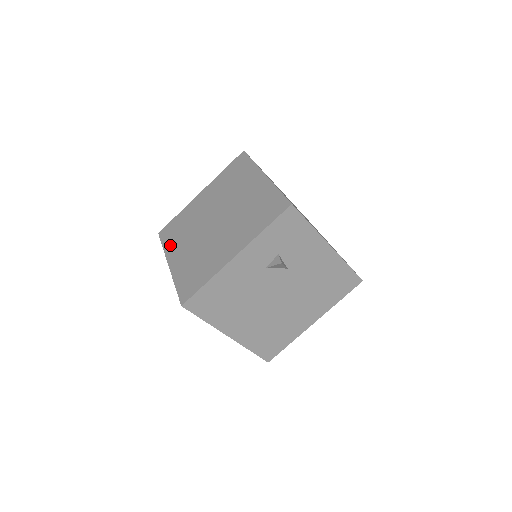
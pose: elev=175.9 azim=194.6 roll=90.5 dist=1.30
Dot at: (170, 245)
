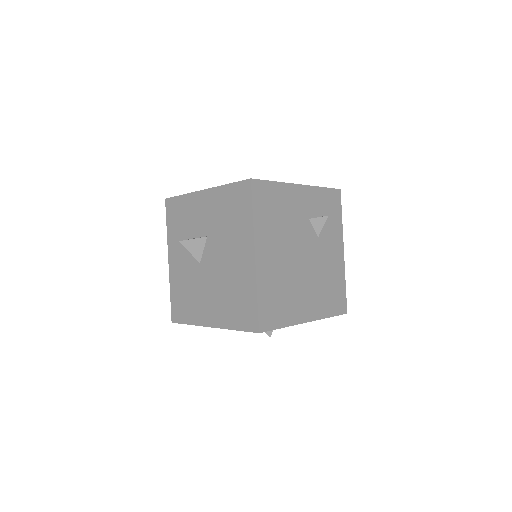
Dot at: occluded
